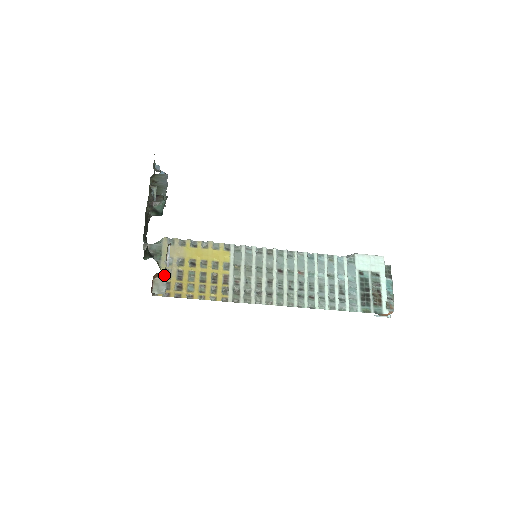
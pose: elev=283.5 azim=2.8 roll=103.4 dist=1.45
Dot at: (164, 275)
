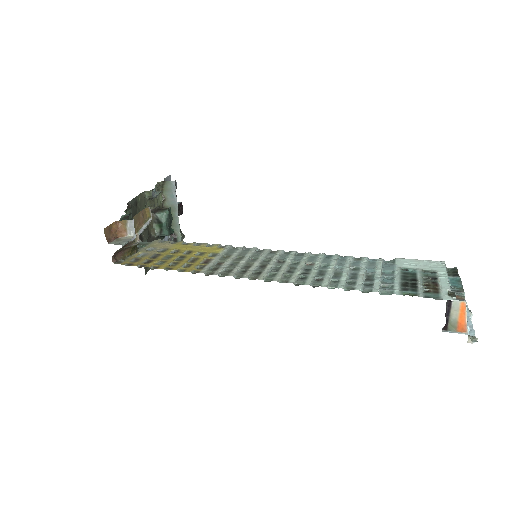
Dot at: (131, 235)
